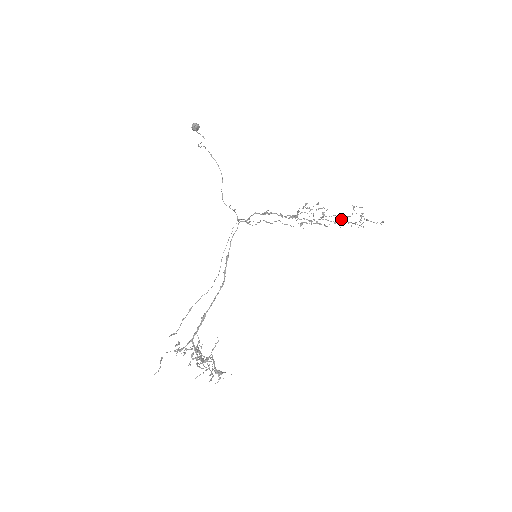
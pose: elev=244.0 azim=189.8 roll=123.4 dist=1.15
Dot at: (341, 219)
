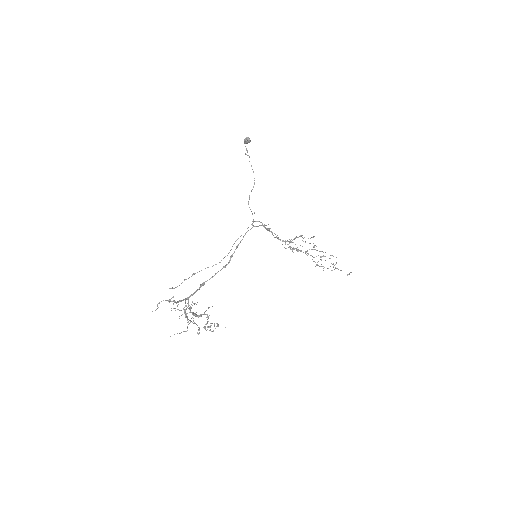
Dot at: occluded
